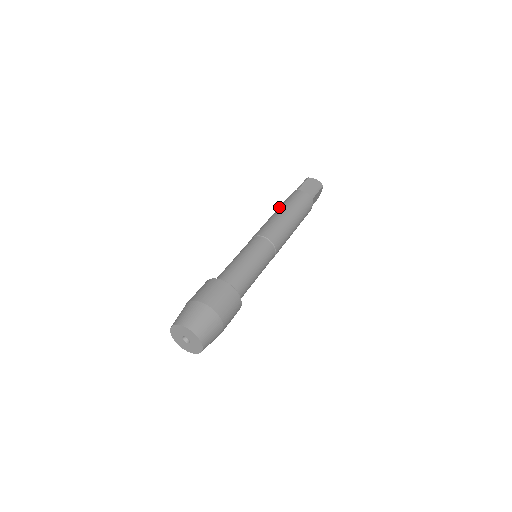
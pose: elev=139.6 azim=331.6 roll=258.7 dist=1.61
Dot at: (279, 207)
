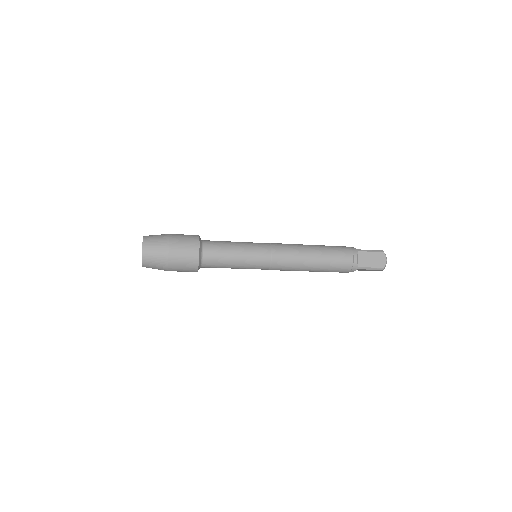
Dot at: occluded
